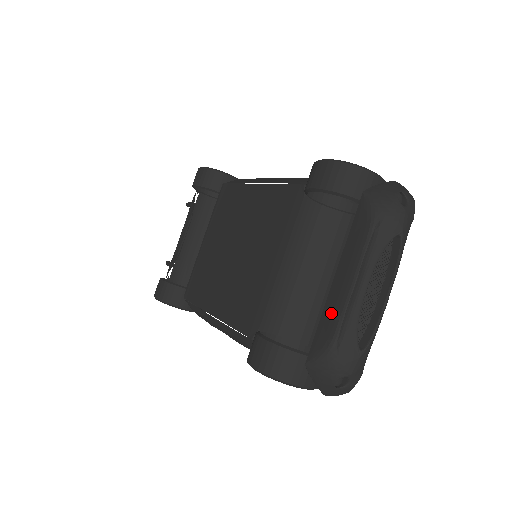
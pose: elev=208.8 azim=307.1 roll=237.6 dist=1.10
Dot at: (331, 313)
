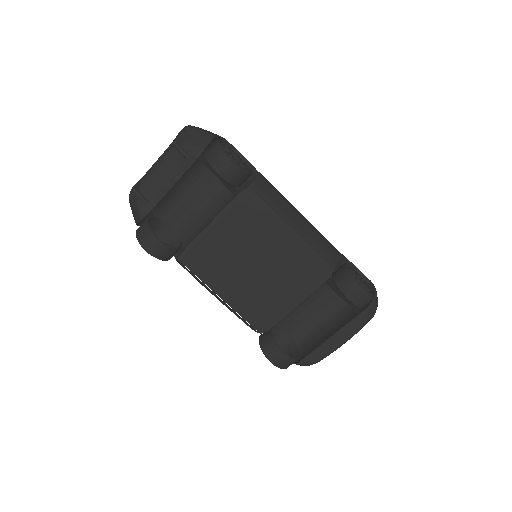
Dot at: (323, 351)
